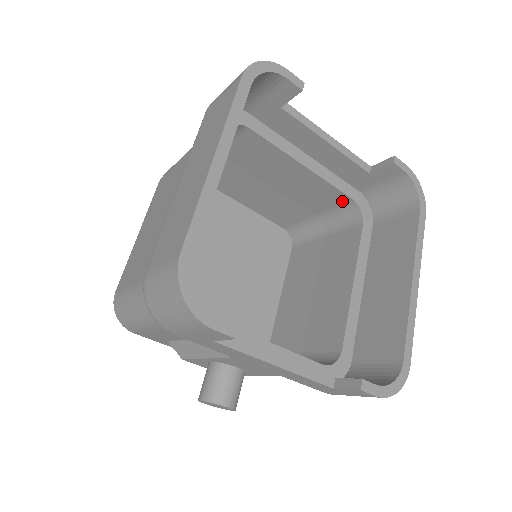
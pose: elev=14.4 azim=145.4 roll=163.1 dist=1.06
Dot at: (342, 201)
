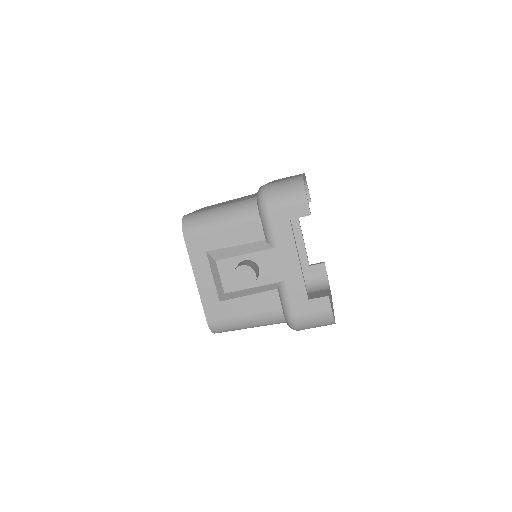
Dot at: occluded
